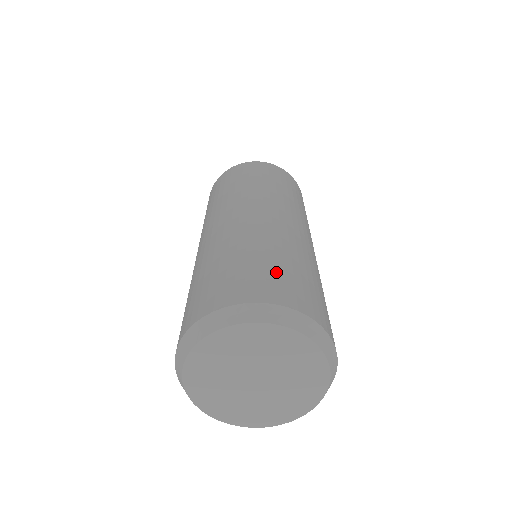
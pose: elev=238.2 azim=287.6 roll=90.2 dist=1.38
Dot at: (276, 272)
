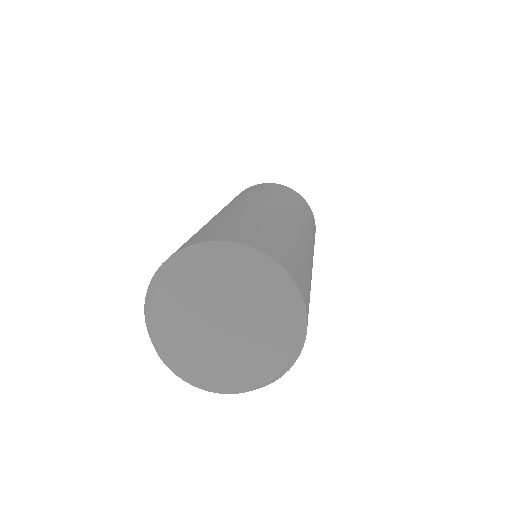
Dot at: (306, 278)
